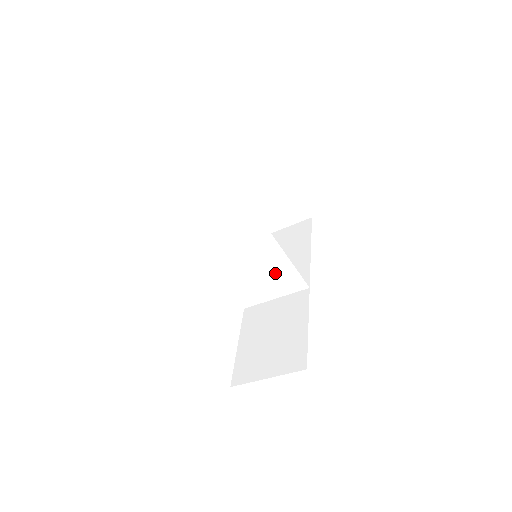
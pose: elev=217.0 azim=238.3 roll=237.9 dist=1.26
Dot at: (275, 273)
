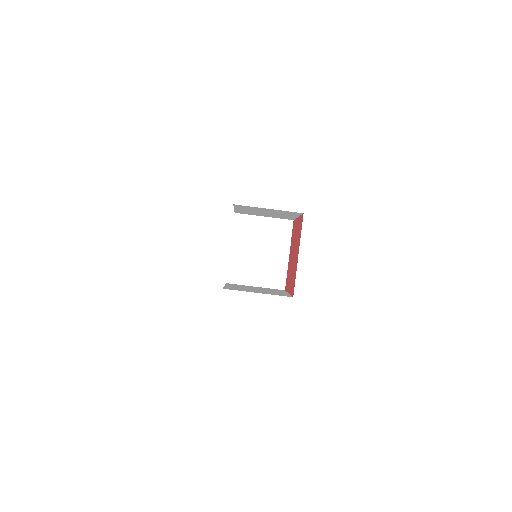
Dot at: (272, 264)
